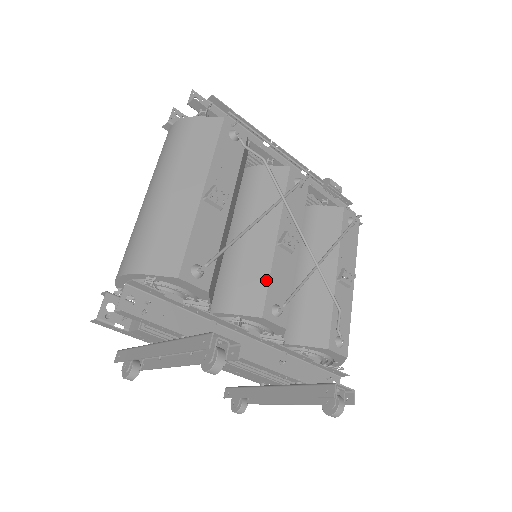
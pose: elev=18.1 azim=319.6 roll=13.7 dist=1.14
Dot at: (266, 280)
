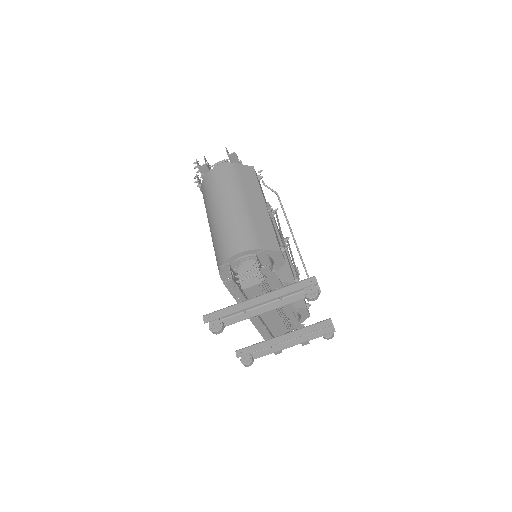
Dot at: (287, 263)
